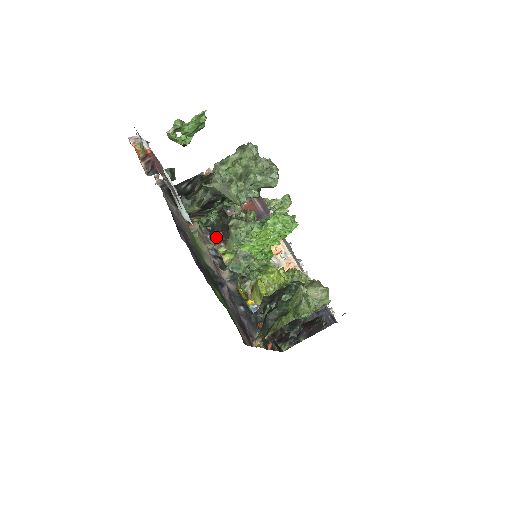
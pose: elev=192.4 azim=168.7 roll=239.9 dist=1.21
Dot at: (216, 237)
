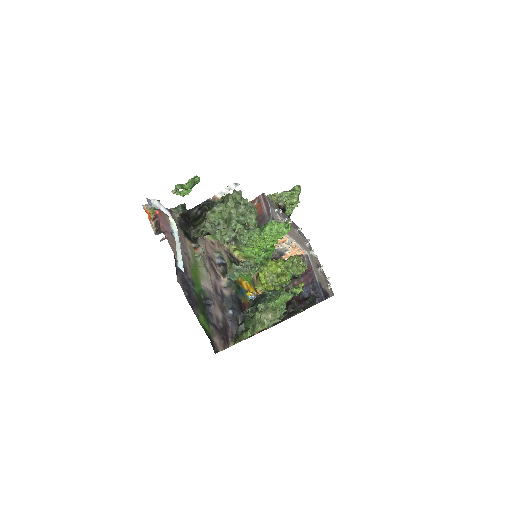
Dot at: occluded
